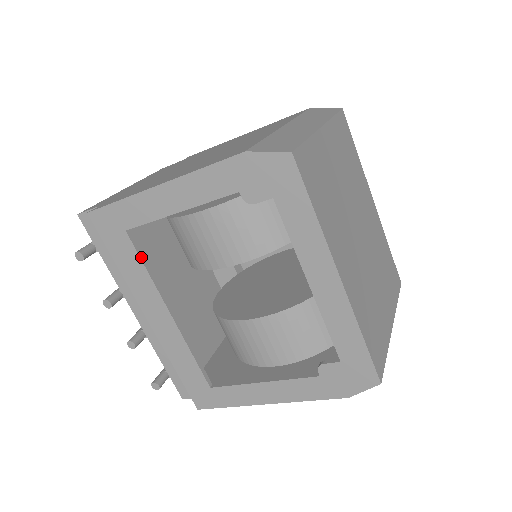
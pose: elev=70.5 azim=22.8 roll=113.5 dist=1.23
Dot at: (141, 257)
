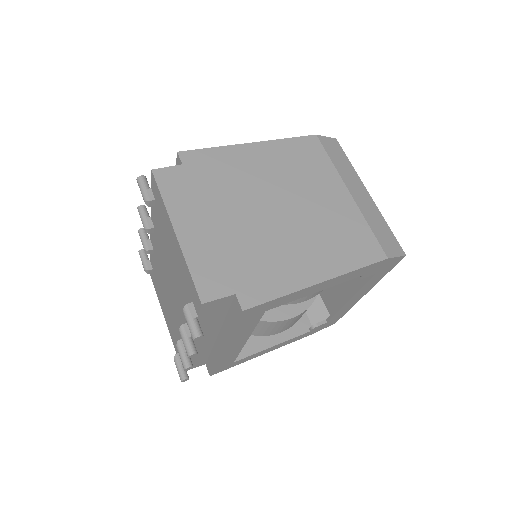
Dot at: (258, 320)
